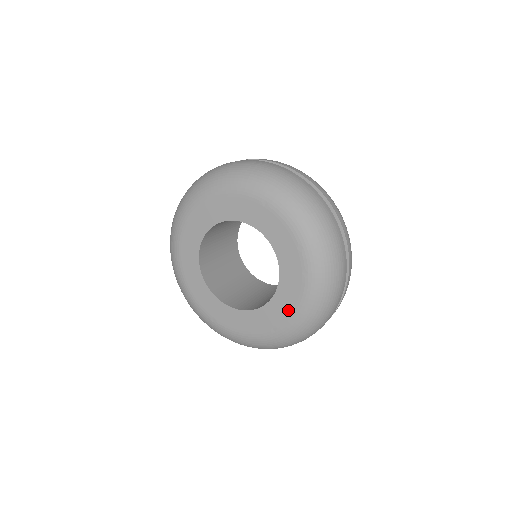
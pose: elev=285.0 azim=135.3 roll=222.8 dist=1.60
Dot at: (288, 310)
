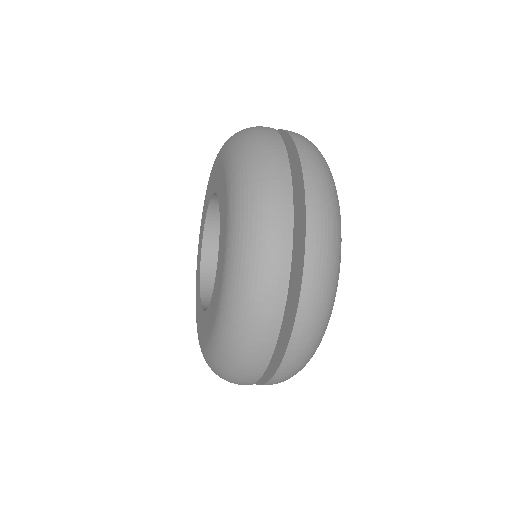
Dot at: (202, 336)
